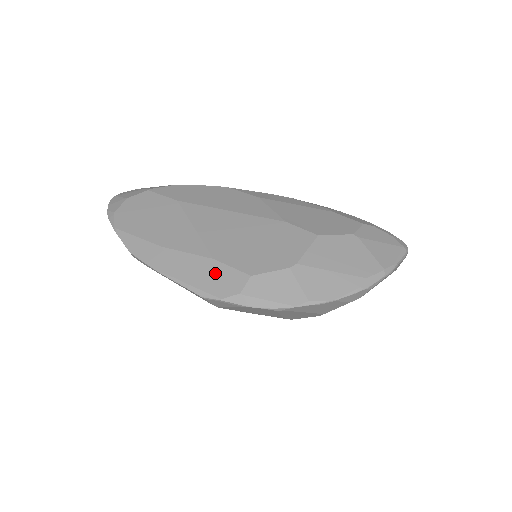
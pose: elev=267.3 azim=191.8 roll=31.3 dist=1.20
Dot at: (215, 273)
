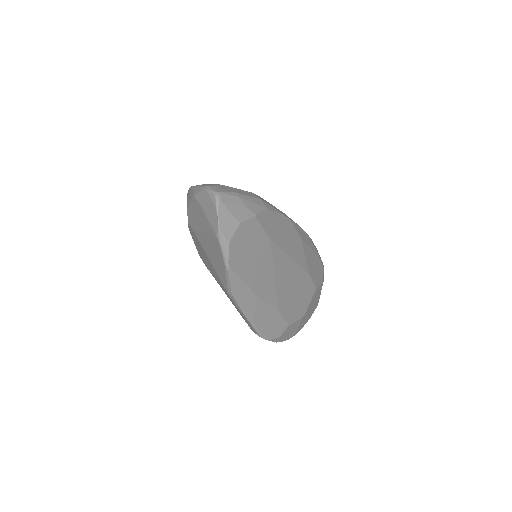
Dot at: (275, 322)
